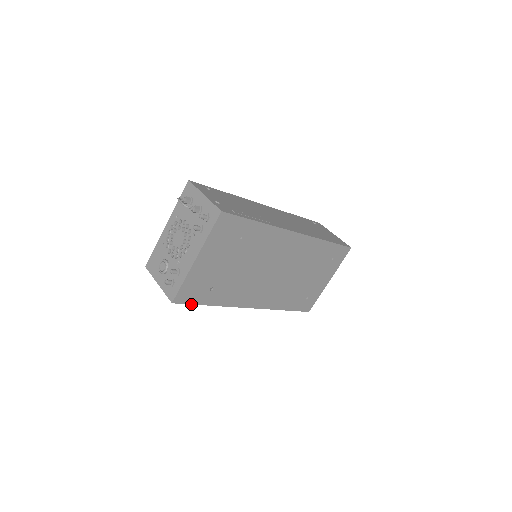
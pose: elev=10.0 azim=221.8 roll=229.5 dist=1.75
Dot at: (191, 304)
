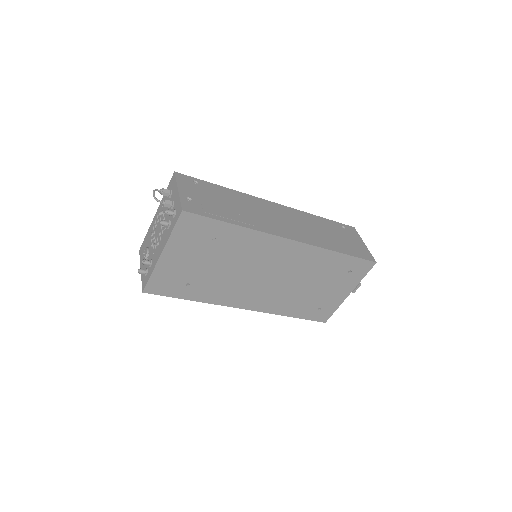
Dot at: (166, 296)
